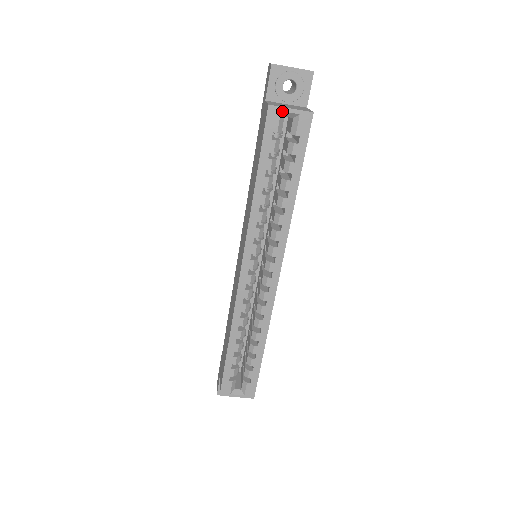
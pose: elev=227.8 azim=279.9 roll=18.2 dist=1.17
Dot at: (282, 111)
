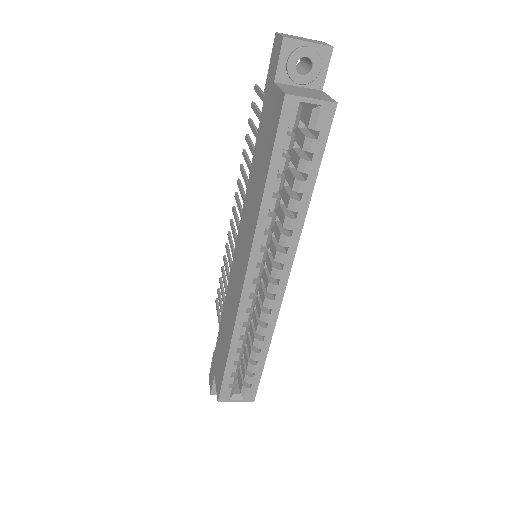
Dot at: (301, 101)
